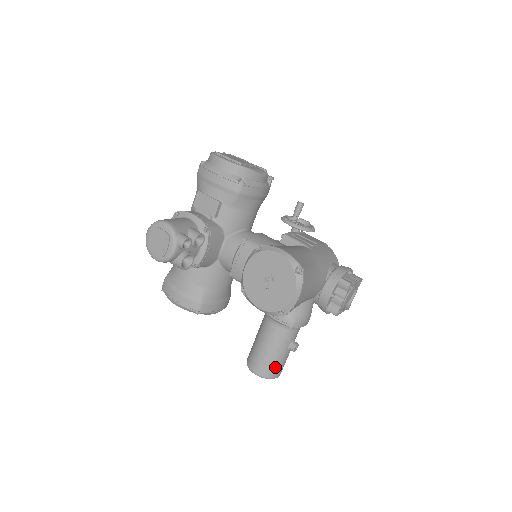
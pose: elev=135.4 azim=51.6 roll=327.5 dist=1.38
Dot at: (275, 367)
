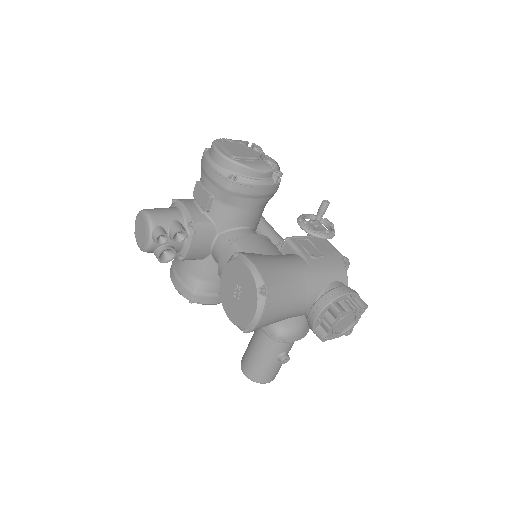
Dot at: (263, 373)
